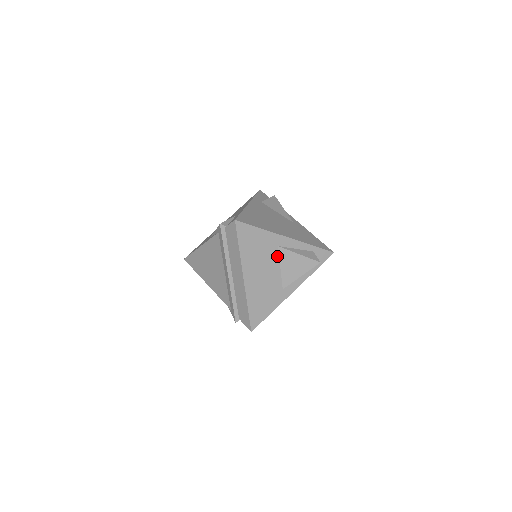
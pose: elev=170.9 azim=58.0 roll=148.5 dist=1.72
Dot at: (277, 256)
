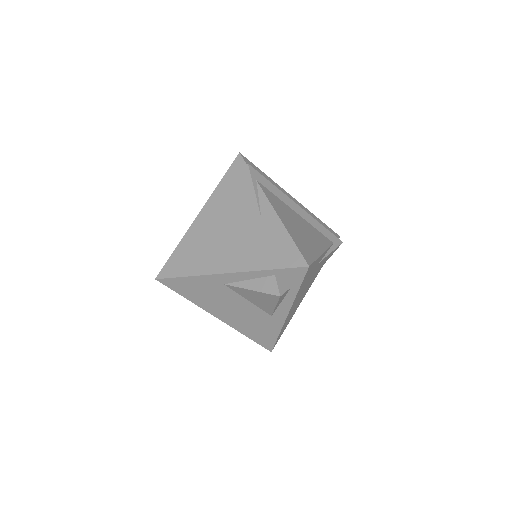
Dot at: (233, 292)
